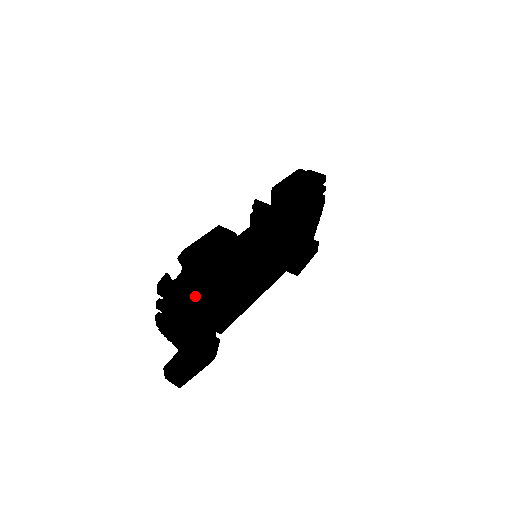
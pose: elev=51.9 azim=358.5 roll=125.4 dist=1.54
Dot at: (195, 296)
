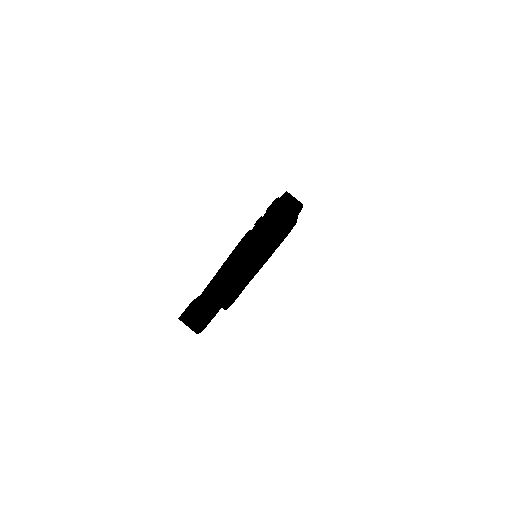
Dot at: (276, 237)
